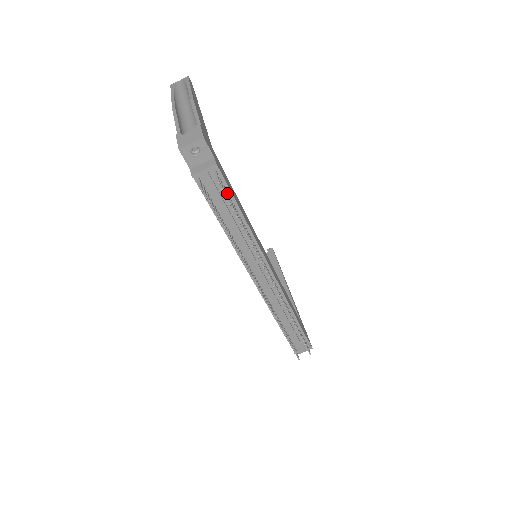
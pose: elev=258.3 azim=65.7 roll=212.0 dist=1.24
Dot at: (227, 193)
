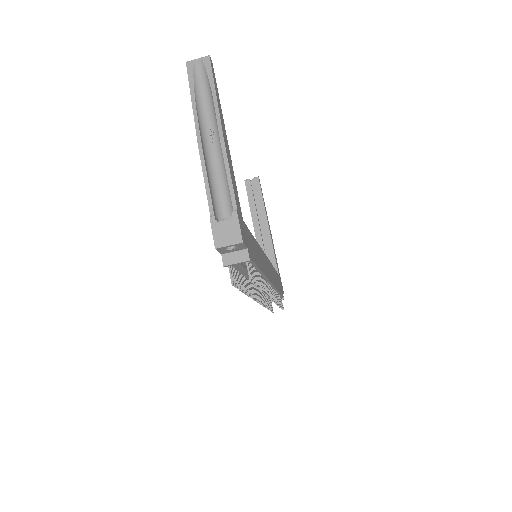
Dot at: (252, 269)
